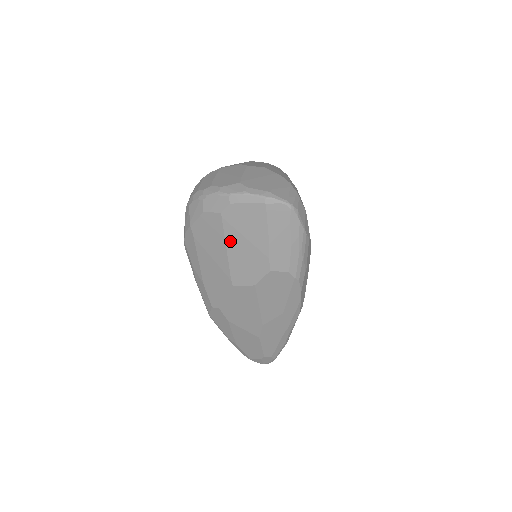
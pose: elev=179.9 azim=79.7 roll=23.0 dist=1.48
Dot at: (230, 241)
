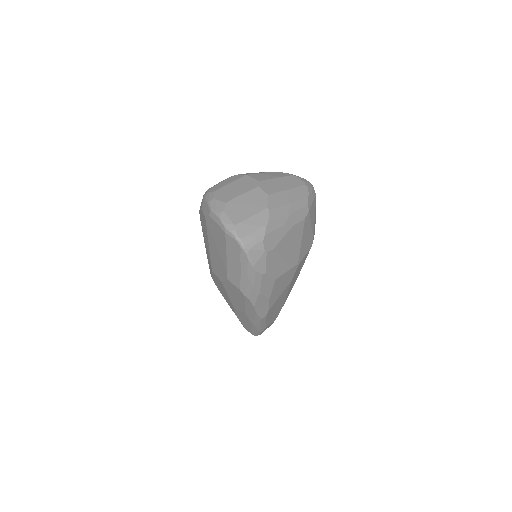
Dot at: (210, 241)
